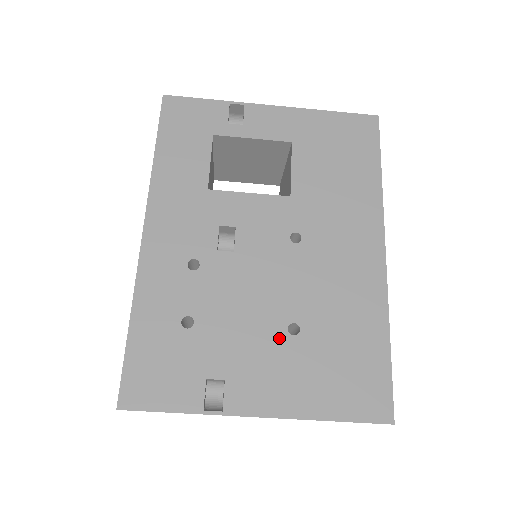
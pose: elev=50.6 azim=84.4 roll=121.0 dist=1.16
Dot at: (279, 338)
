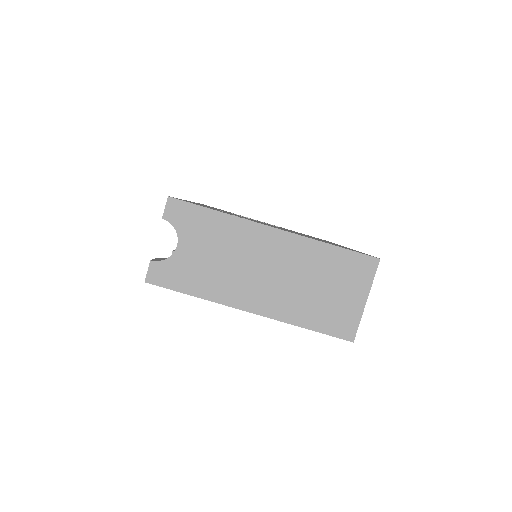
Dot at: occluded
